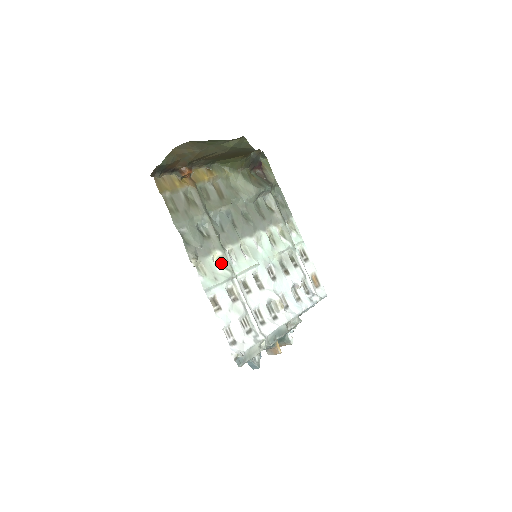
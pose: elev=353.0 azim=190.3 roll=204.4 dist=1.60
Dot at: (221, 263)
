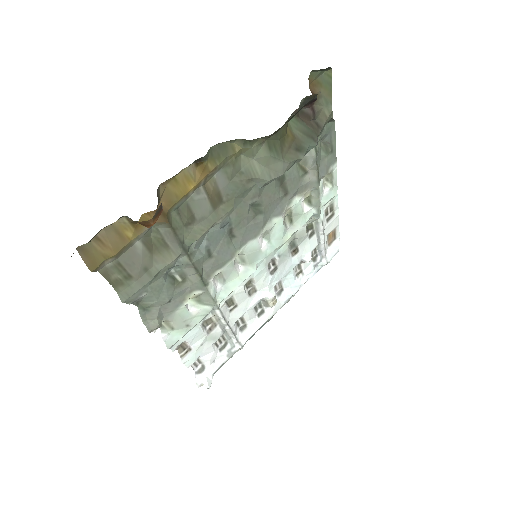
Dot at: (199, 300)
